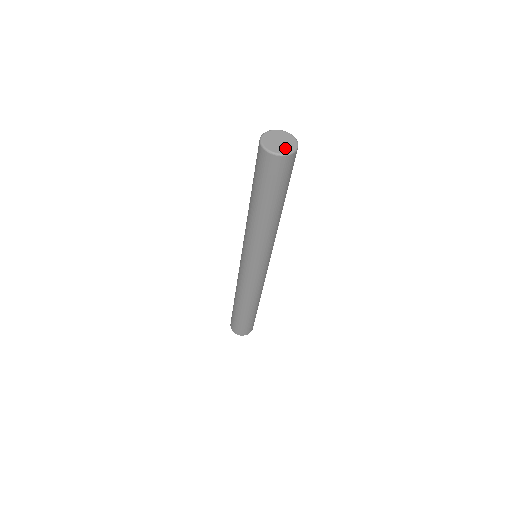
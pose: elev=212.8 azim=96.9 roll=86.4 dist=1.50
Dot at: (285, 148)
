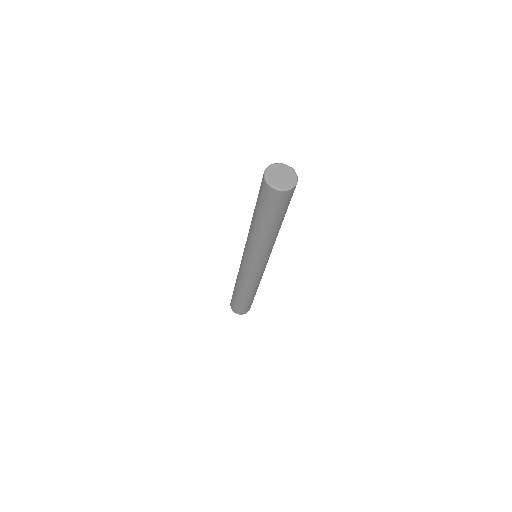
Dot at: (286, 183)
